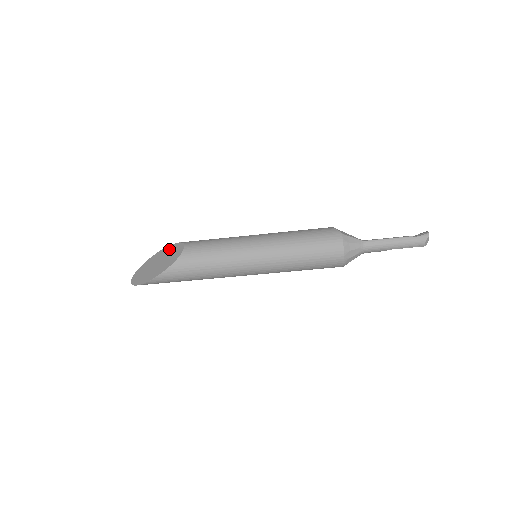
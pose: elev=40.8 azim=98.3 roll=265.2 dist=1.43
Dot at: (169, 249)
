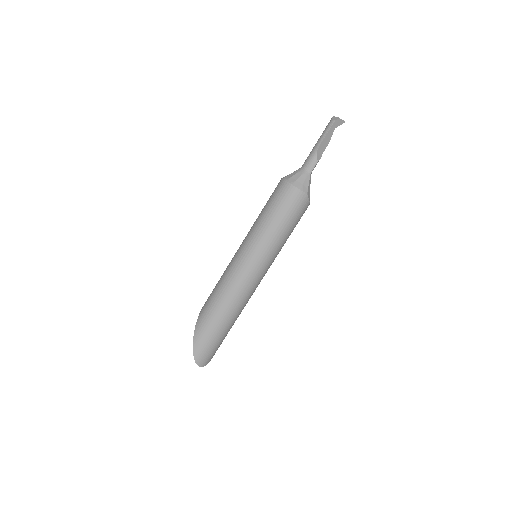
Dot at: occluded
